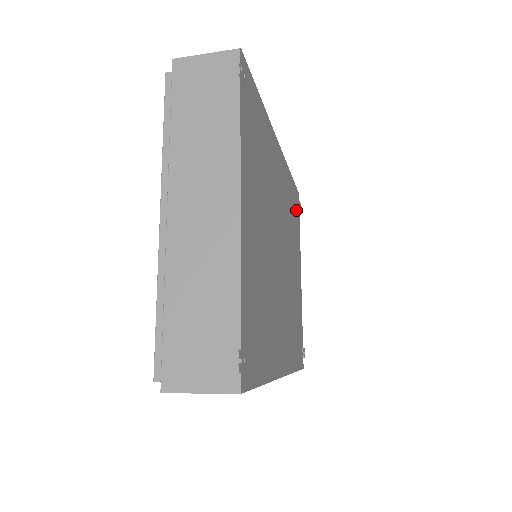
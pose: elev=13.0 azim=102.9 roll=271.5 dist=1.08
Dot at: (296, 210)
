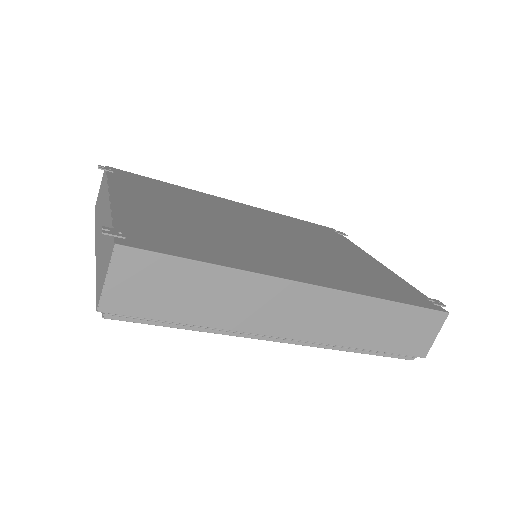
Dot at: (326, 232)
